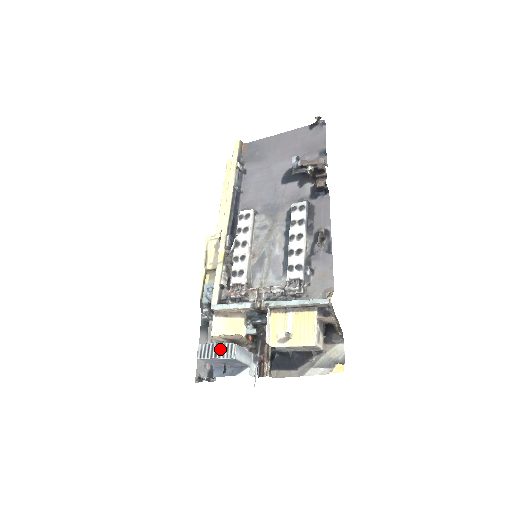
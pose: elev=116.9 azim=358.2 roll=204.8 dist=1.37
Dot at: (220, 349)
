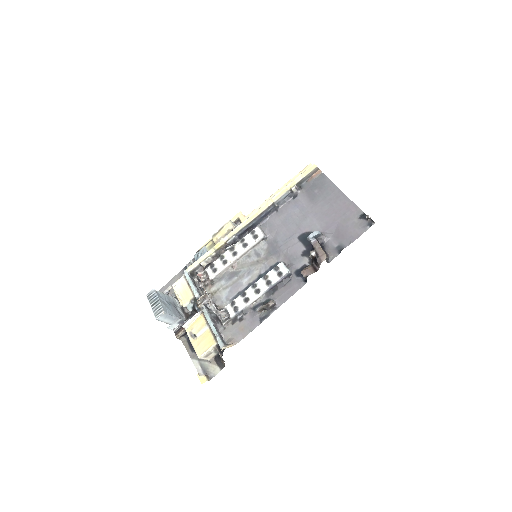
Dot at: (157, 305)
